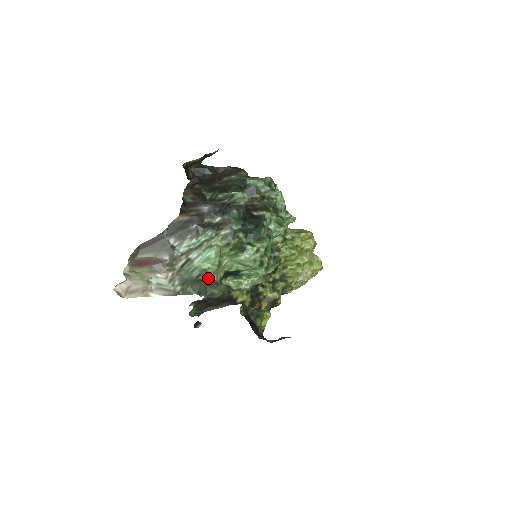
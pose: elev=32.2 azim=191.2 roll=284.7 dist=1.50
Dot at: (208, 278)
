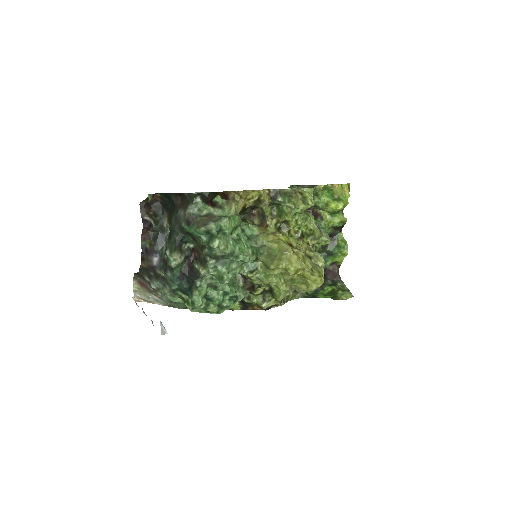
Dot at: occluded
